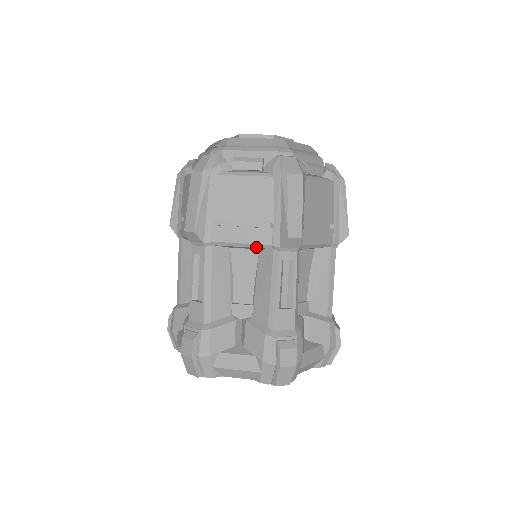
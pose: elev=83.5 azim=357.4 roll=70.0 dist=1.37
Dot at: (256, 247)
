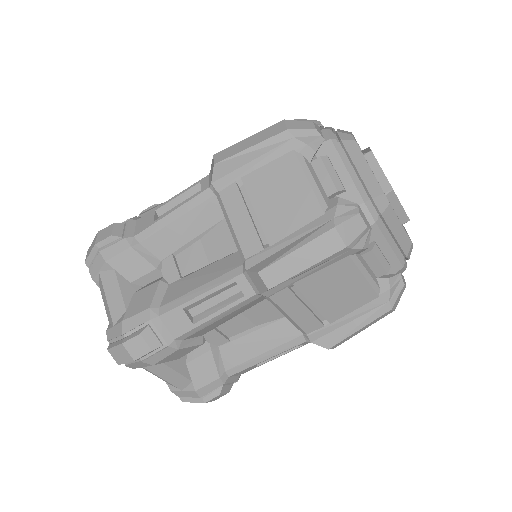
Dot at: (294, 324)
